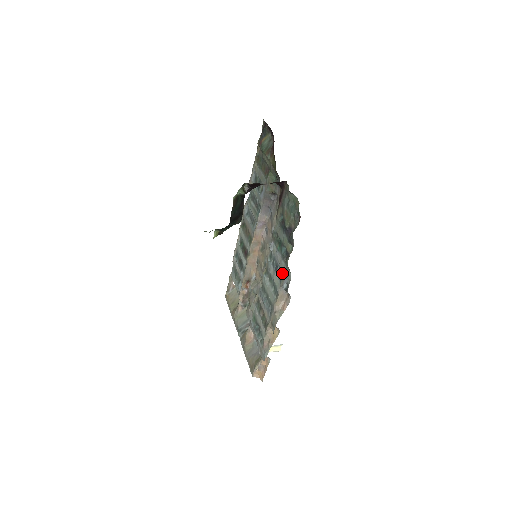
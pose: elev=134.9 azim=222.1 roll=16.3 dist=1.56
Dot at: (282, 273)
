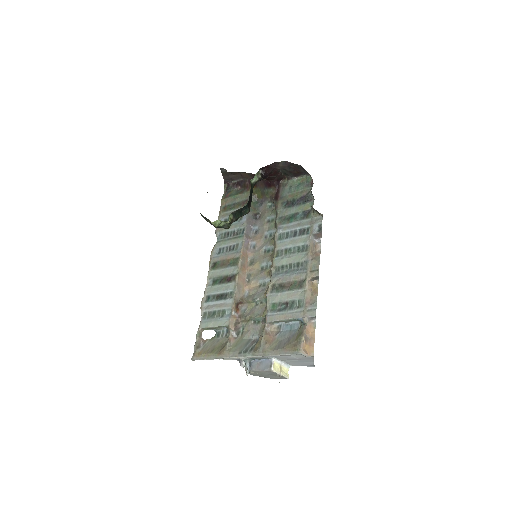
Dot at: (307, 228)
